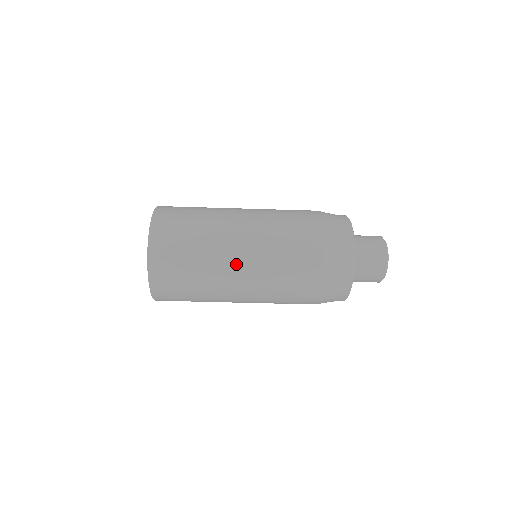
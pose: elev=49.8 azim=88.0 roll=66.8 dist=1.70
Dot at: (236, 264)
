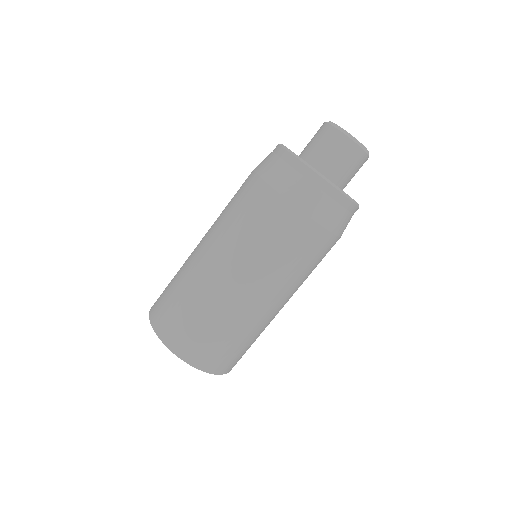
Dot at: (235, 285)
